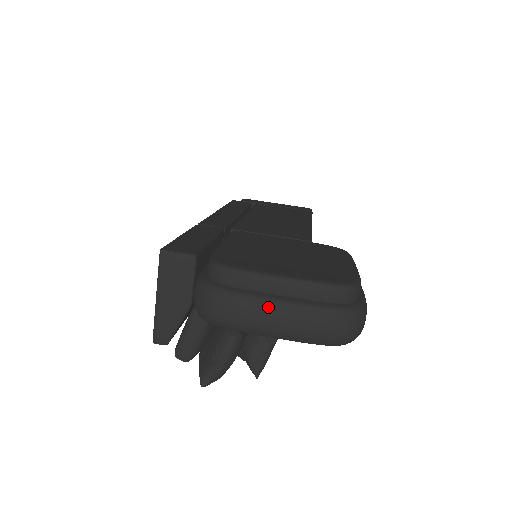
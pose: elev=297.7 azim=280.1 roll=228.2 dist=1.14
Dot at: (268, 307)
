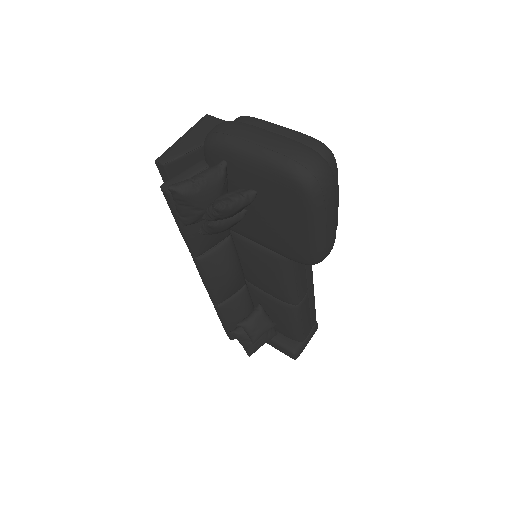
Dot at: (260, 130)
